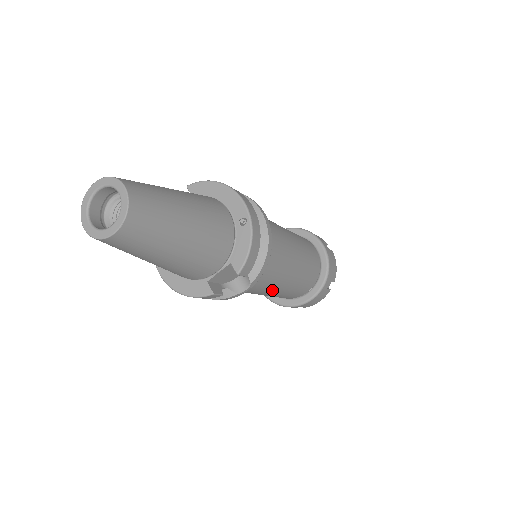
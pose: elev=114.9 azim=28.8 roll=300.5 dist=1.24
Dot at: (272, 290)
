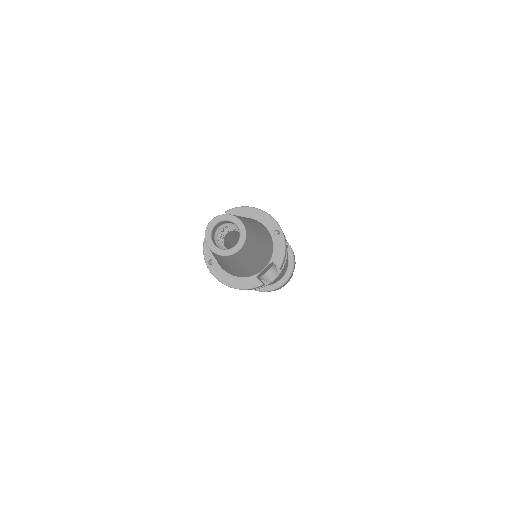
Dot at: occluded
